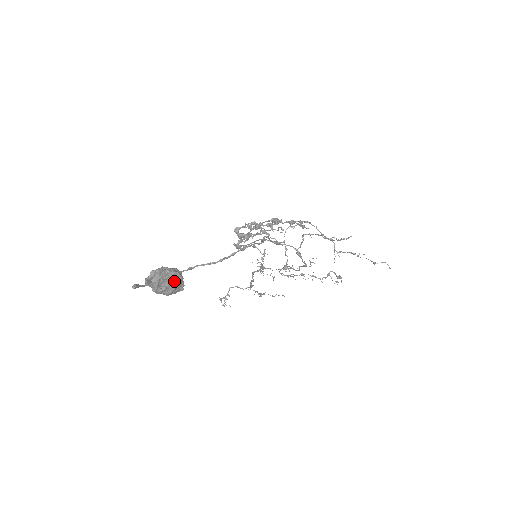
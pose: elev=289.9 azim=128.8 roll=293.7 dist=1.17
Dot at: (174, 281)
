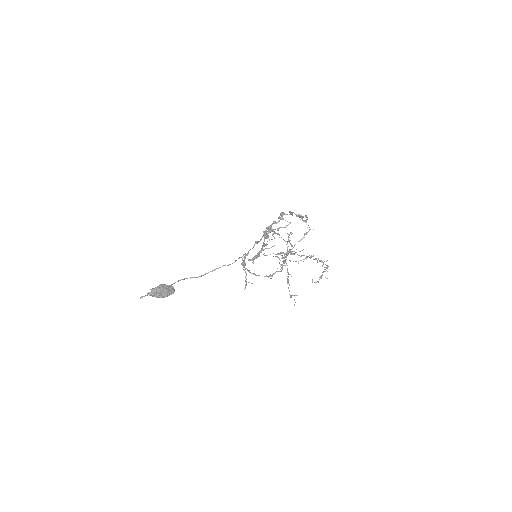
Dot at: (163, 293)
